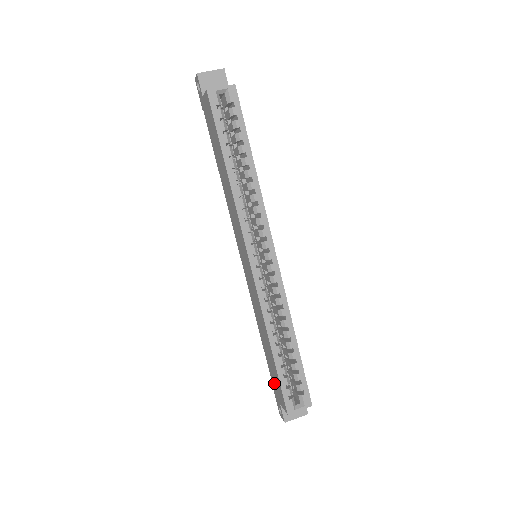
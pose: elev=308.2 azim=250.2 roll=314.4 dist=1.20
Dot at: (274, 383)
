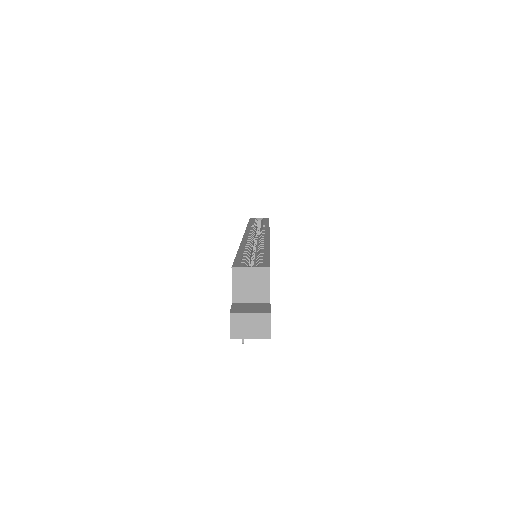
Dot at: occluded
